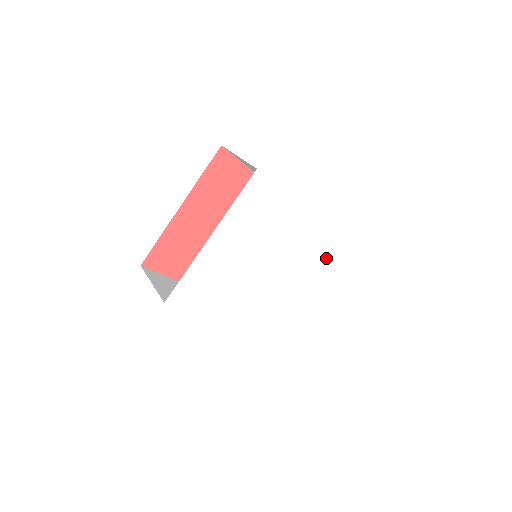
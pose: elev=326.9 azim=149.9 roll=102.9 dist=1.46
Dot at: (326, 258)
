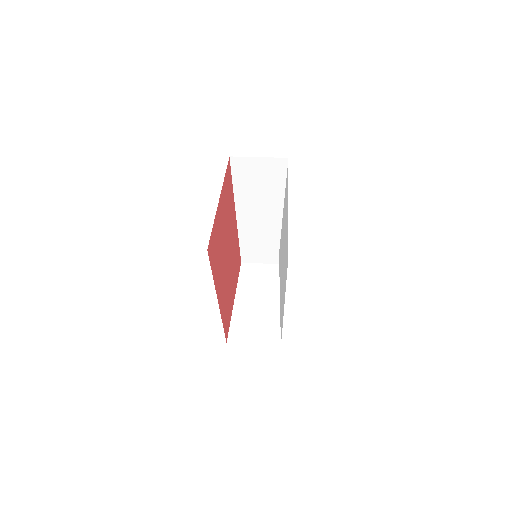
Dot at: (286, 261)
